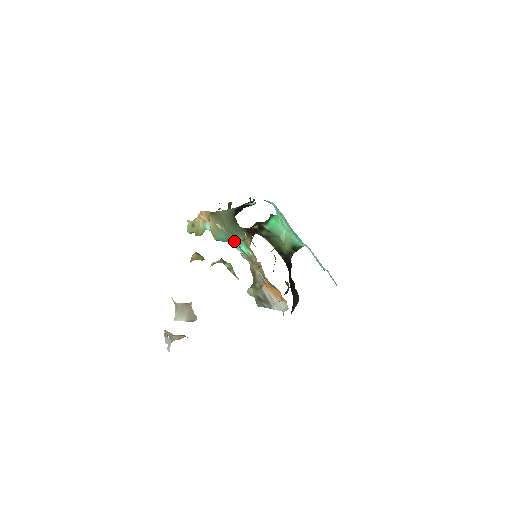
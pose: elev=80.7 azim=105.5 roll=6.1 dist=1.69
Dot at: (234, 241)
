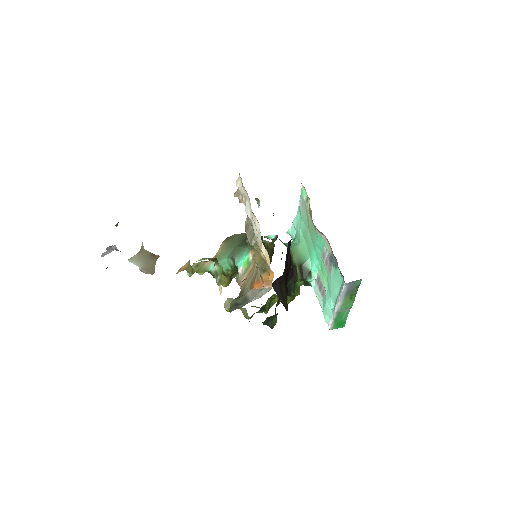
Dot at: (237, 255)
